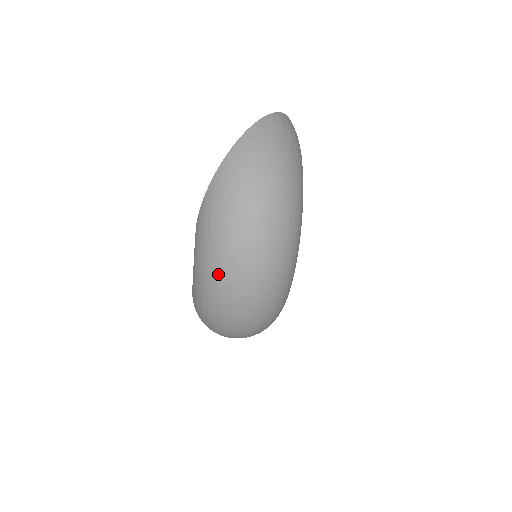
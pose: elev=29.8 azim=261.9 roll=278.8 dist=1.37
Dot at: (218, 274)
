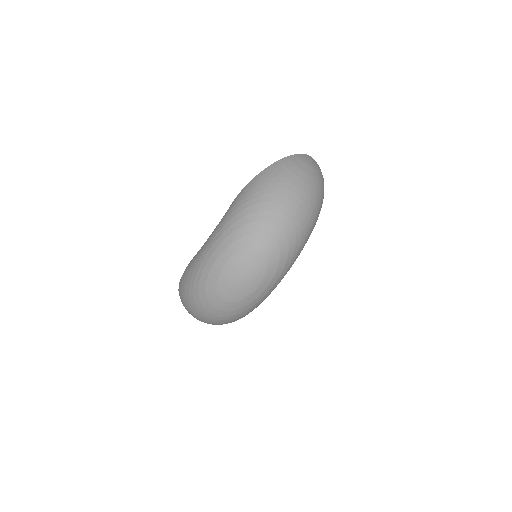
Dot at: (247, 225)
